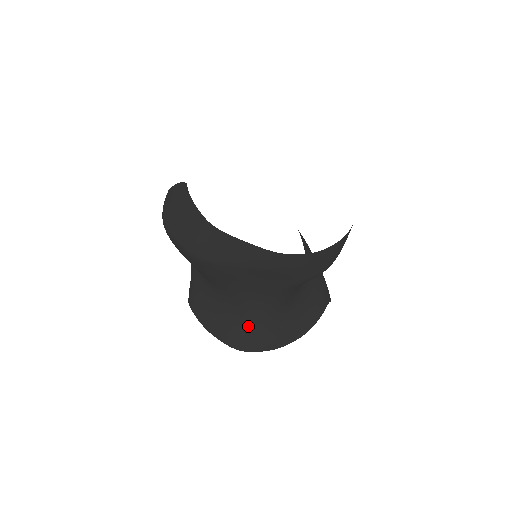
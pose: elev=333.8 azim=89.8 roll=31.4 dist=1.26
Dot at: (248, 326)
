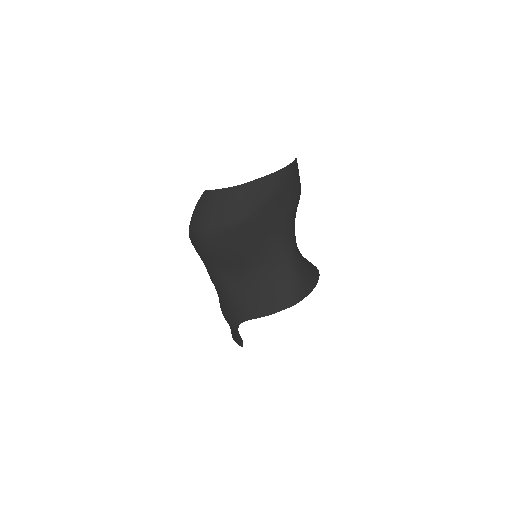
Dot at: (289, 276)
